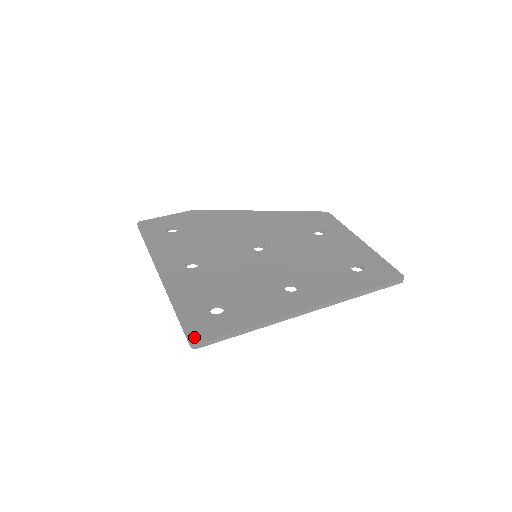
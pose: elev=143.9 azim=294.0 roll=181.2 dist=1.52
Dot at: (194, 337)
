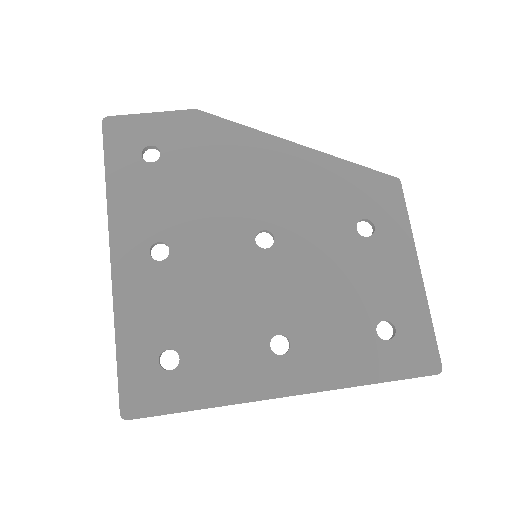
Dot at: (127, 406)
